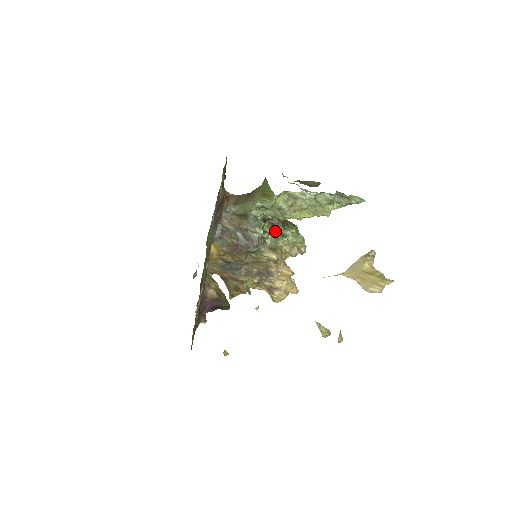
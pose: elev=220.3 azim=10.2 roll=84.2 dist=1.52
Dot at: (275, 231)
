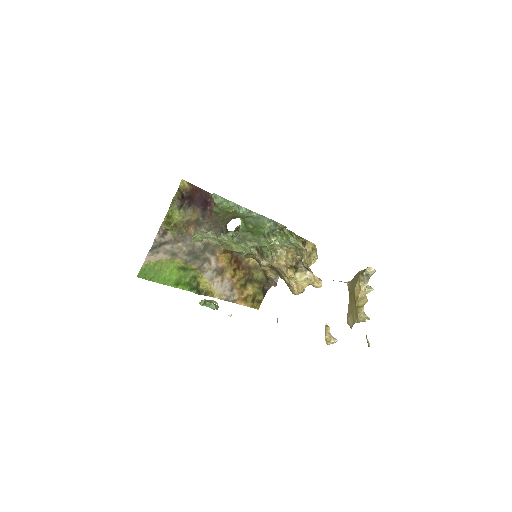
Dot at: occluded
